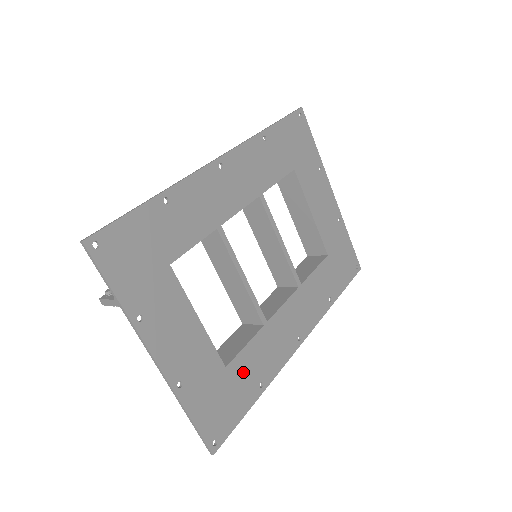
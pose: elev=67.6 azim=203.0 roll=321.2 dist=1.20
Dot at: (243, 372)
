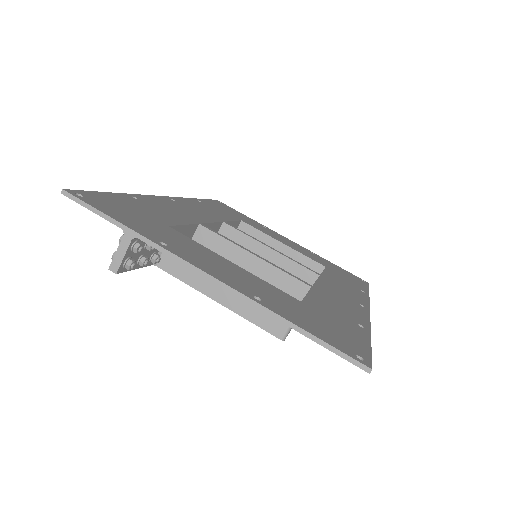
Dot at: (326, 311)
